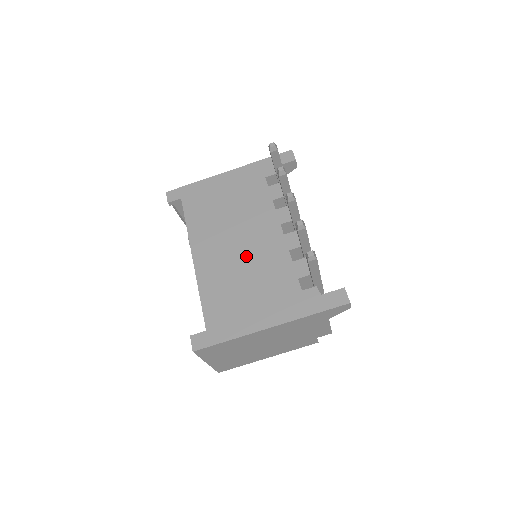
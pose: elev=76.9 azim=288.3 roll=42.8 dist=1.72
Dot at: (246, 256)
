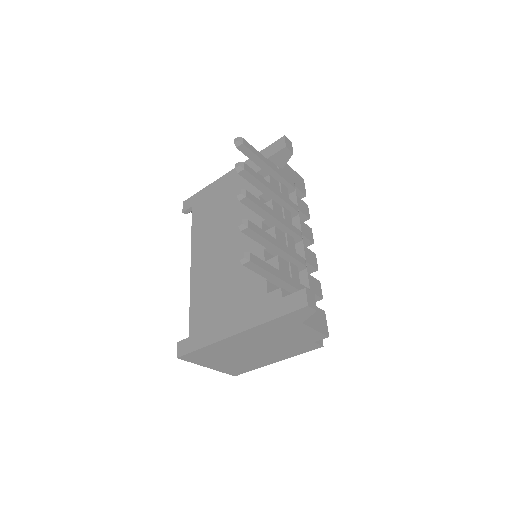
Dot at: (229, 259)
